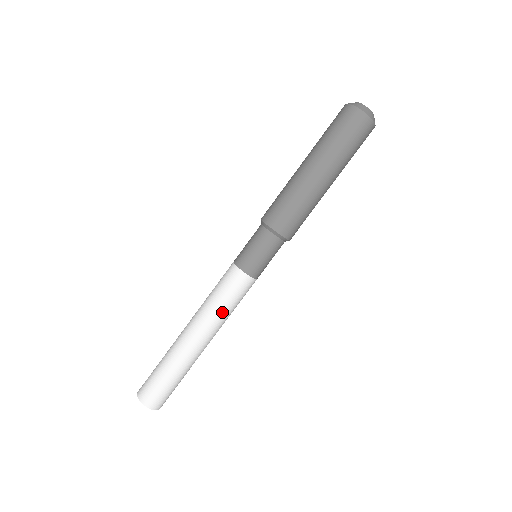
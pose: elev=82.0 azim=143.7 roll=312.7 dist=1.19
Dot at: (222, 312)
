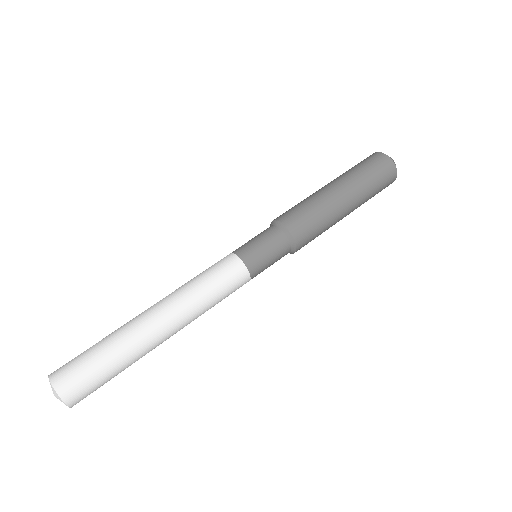
Dot at: (194, 285)
